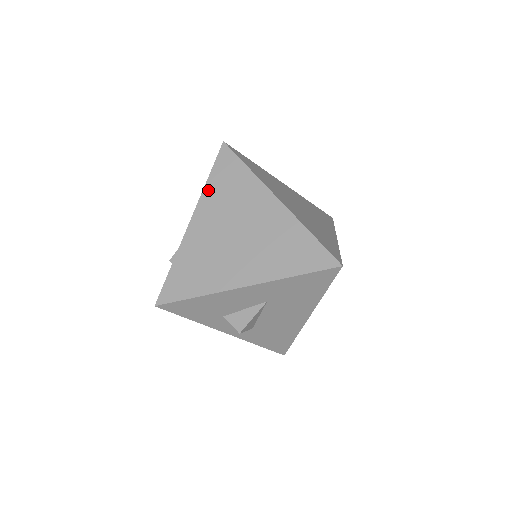
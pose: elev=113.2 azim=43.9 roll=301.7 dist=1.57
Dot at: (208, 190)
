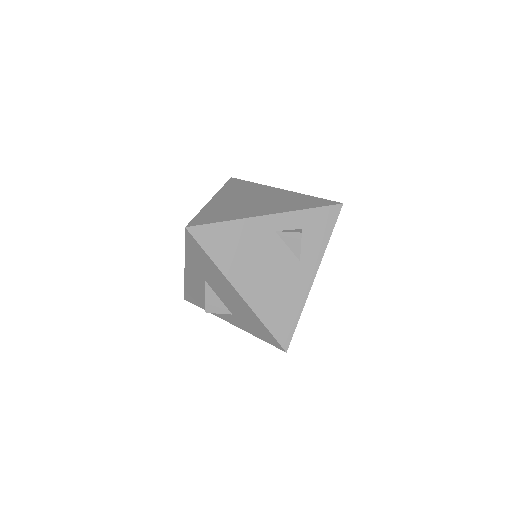
Dot at: occluded
